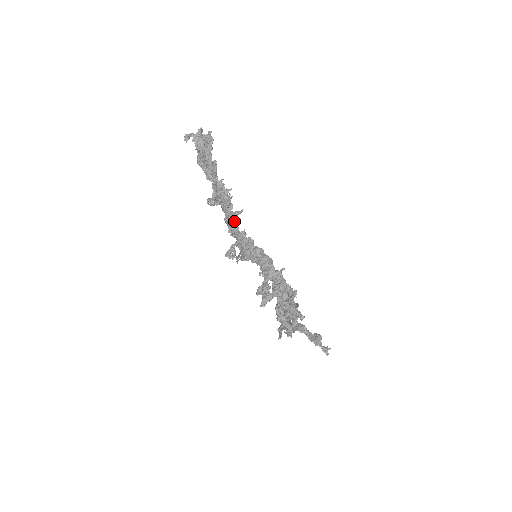
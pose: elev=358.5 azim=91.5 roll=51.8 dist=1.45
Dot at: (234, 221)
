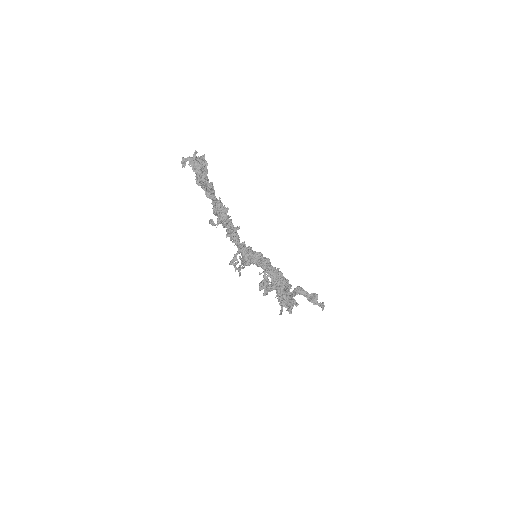
Dot at: (234, 235)
